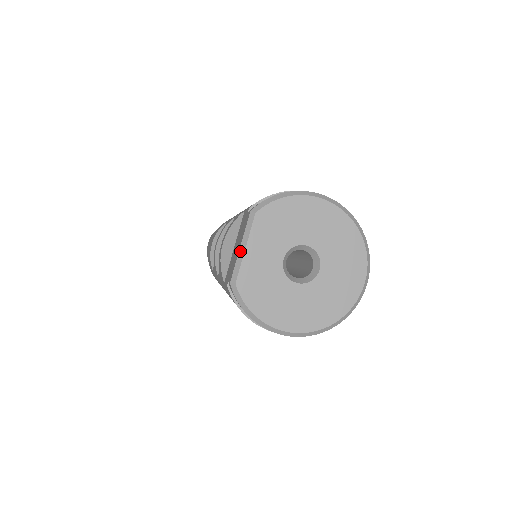
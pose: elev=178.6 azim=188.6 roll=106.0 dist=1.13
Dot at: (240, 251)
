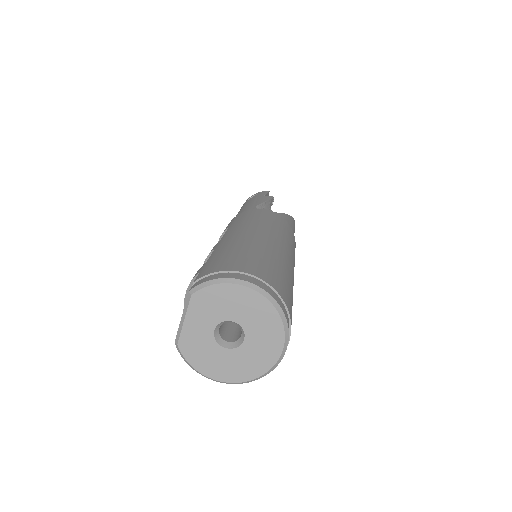
Dot at: (181, 321)
